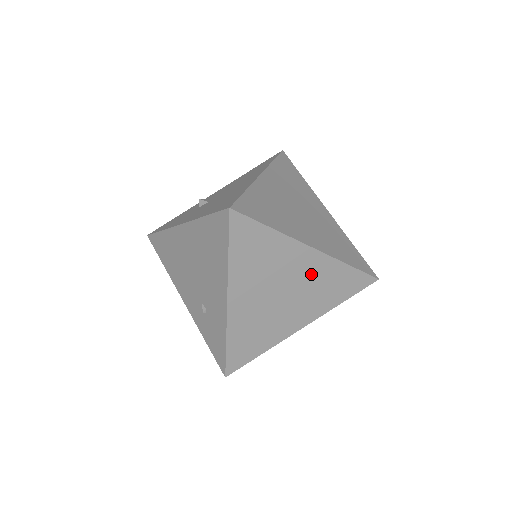
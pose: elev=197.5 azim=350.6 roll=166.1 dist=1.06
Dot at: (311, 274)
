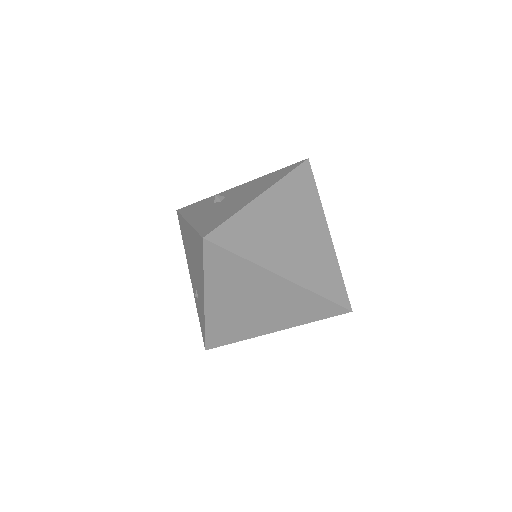
Dot at: (282, 296)
